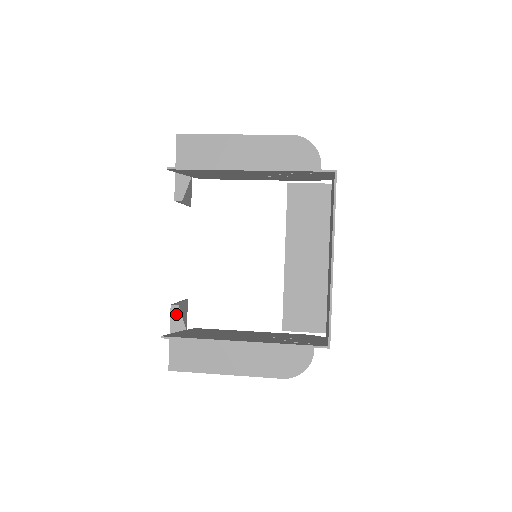
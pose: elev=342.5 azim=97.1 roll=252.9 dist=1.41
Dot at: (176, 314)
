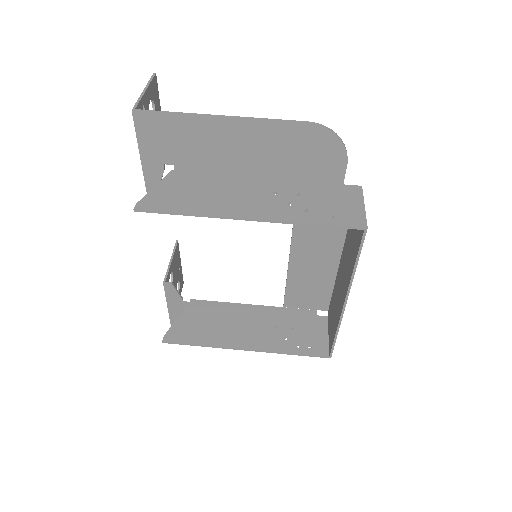
Dot at: (170, 290)
